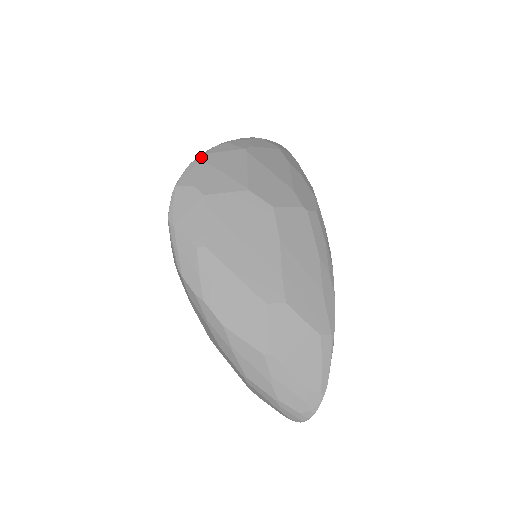
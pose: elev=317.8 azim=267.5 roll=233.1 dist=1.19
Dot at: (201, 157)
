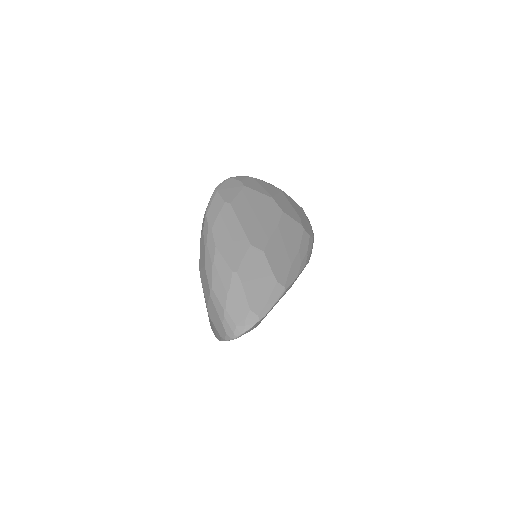
Dot at: occluded
